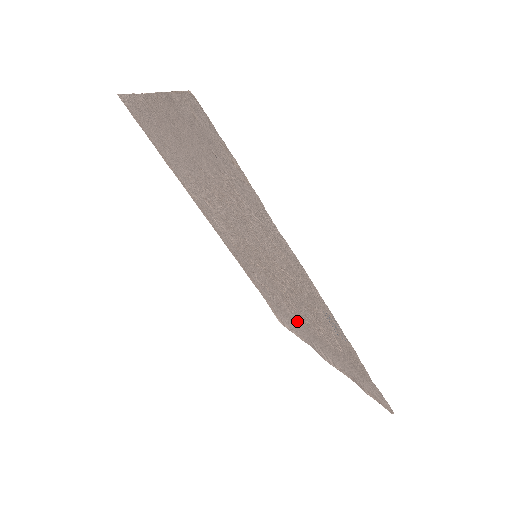
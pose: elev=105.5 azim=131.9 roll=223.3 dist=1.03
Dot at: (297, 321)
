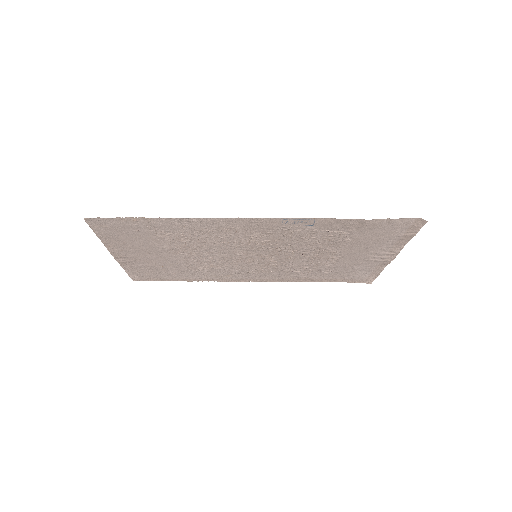
Dot at: (342, 261)
